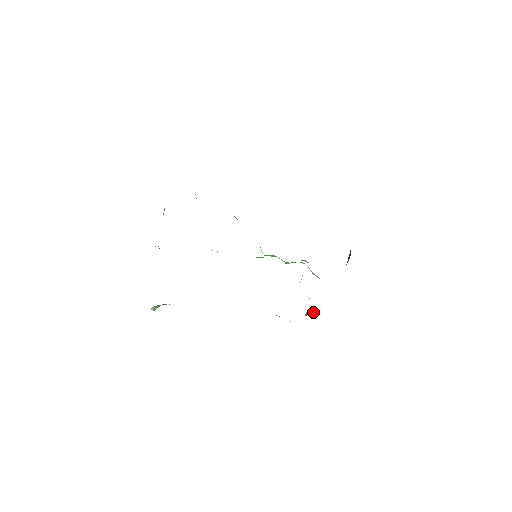
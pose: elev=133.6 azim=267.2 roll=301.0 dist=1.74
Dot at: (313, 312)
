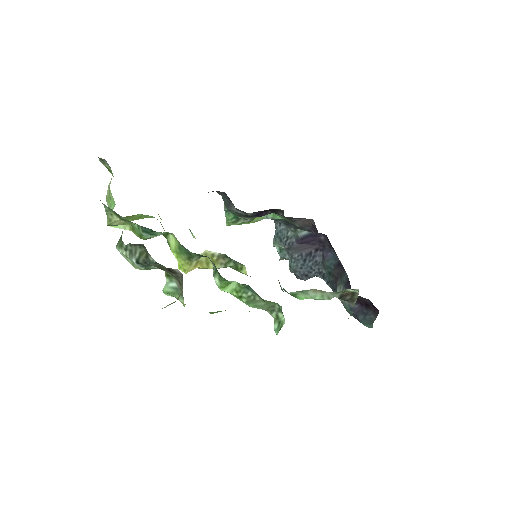
Dot at: occluded
